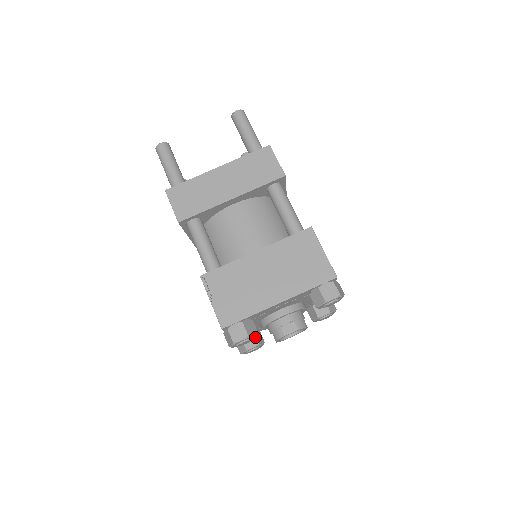
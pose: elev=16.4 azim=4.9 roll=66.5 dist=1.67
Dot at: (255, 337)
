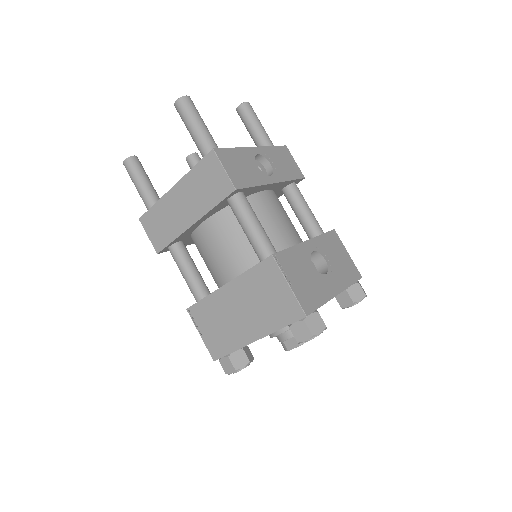
Dot at: (251, 361)
